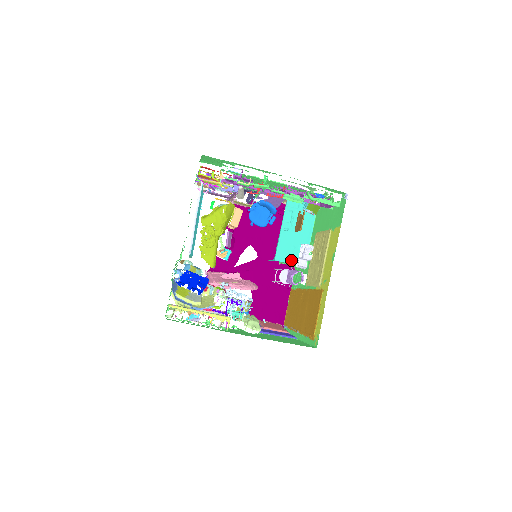
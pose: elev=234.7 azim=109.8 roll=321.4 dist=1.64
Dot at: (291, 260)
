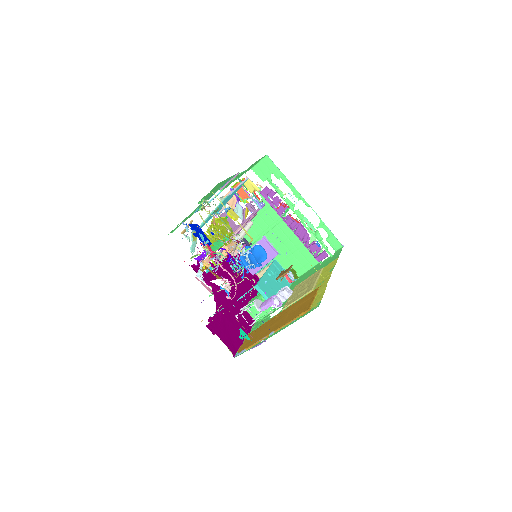
Dot at: (268, 295)
